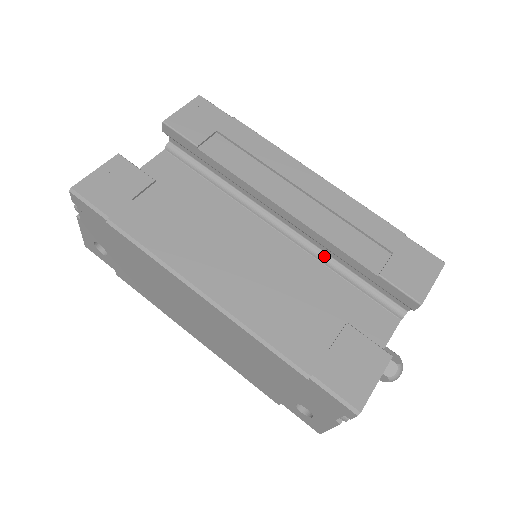
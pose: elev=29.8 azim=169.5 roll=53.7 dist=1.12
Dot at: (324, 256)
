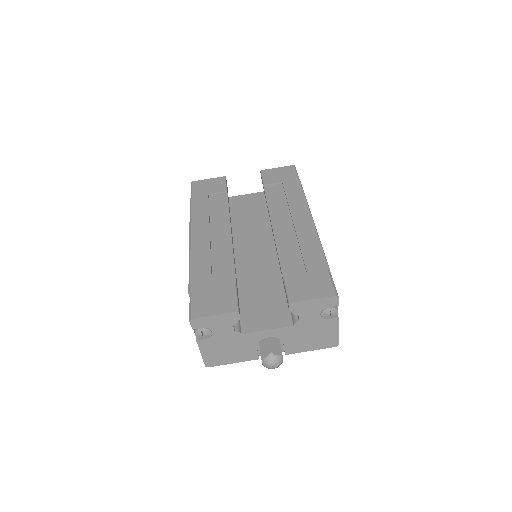
Dot at: occluded
